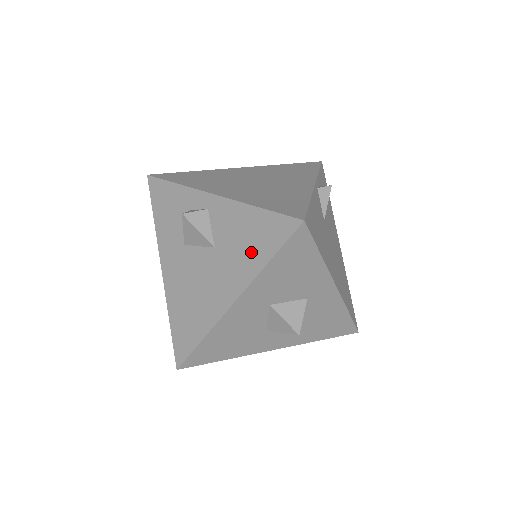
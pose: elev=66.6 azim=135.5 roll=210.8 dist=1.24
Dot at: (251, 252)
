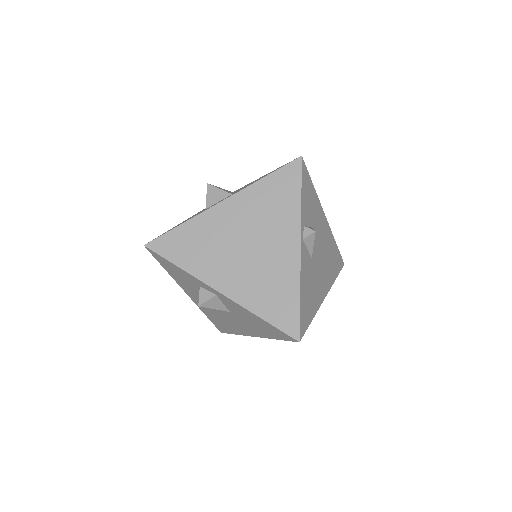
Dot at: (261, 330)
